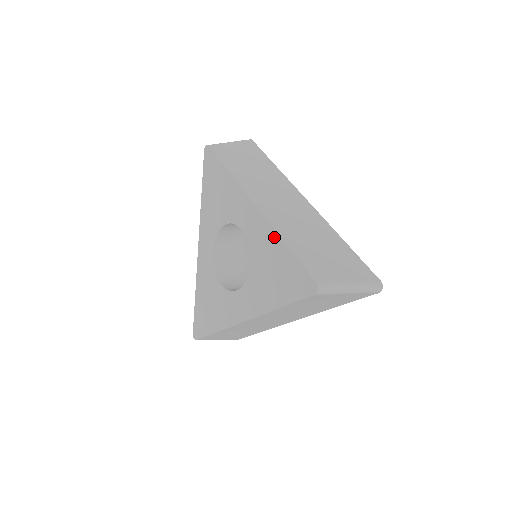
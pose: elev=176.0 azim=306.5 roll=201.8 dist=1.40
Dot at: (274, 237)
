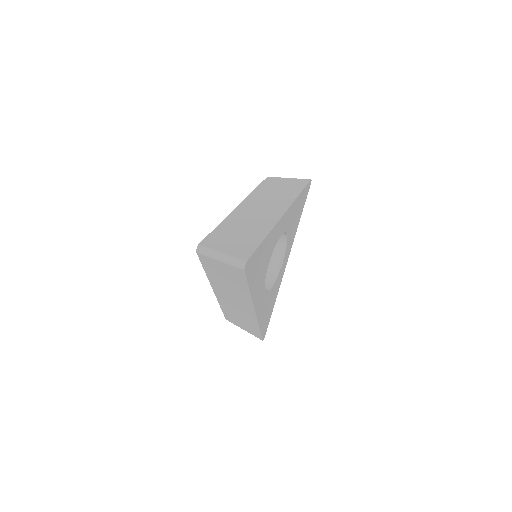
Dot at: occluded
